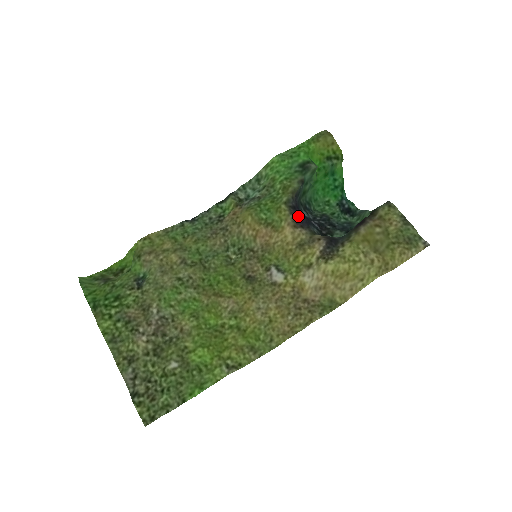
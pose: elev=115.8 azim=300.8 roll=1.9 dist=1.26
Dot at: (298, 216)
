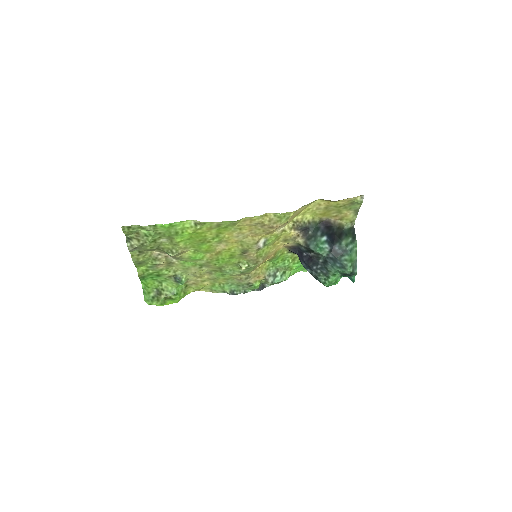
Dot at: (293, 249)
